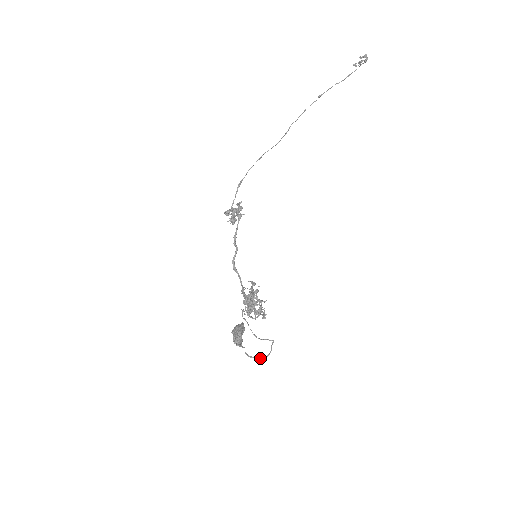
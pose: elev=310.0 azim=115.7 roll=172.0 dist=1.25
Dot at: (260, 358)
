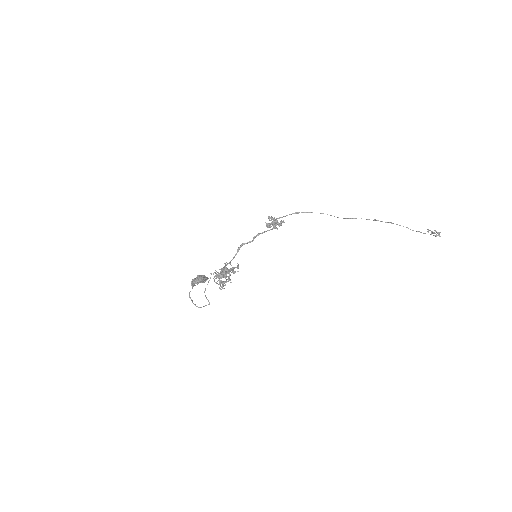
Dot at: (193, 303)
